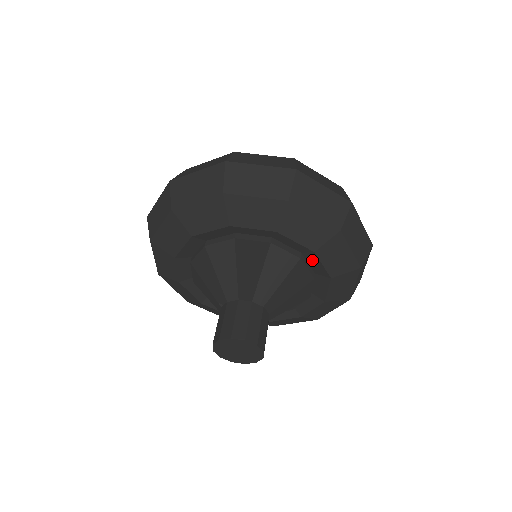
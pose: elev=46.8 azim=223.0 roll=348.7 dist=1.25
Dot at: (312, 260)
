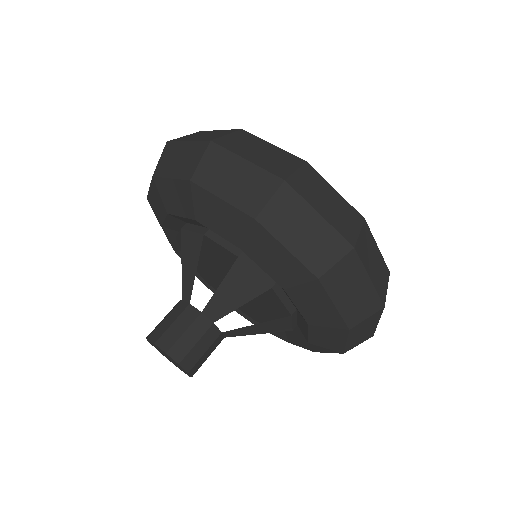
Dot at: (287, 295)
